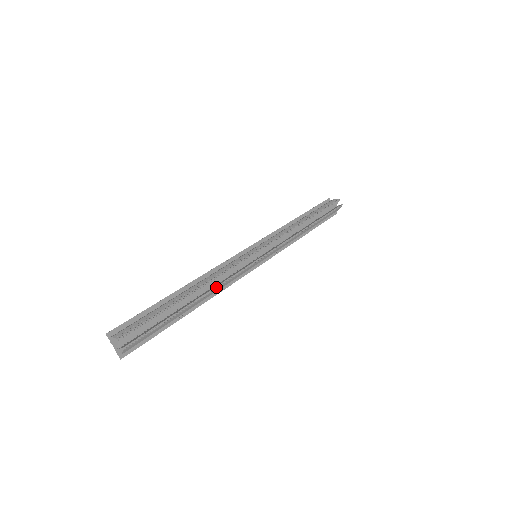
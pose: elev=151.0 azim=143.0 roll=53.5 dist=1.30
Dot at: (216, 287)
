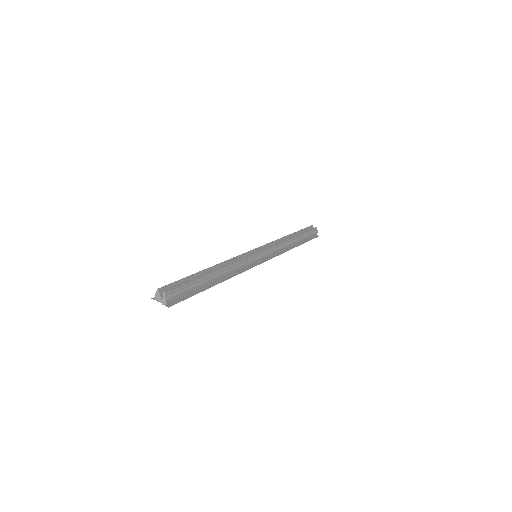
Dot at: (227, 265)
